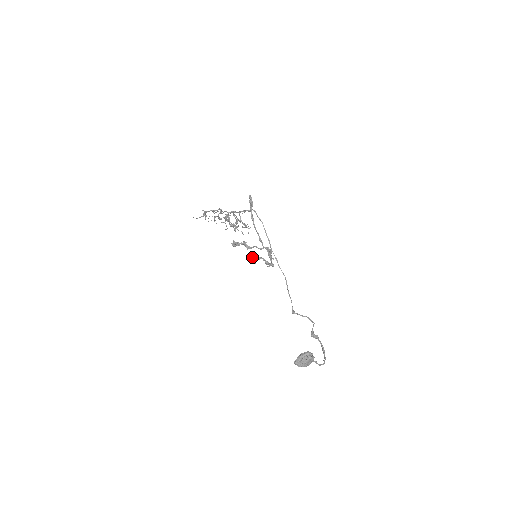
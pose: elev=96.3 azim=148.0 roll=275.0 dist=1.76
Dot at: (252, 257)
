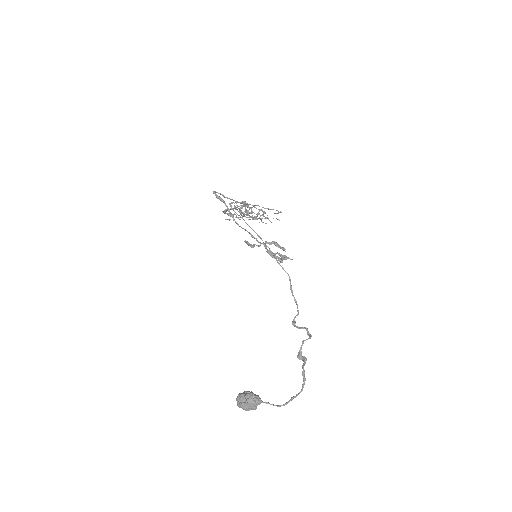
Dot at: occluded
